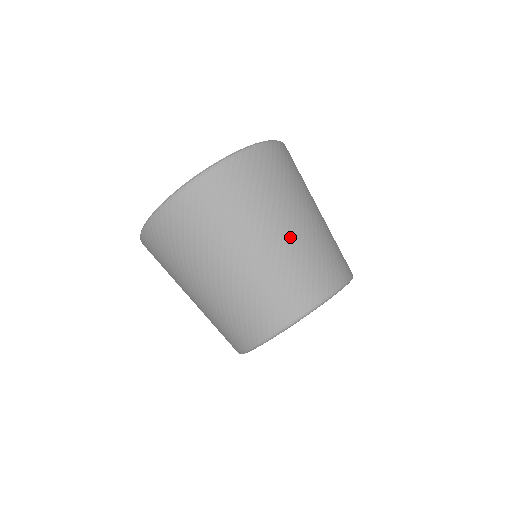
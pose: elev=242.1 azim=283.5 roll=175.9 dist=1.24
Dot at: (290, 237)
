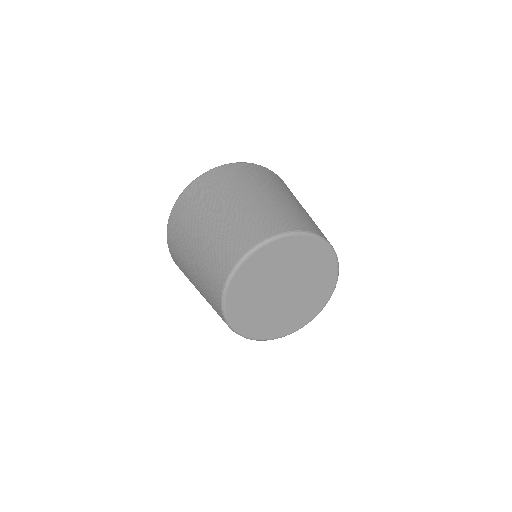
Dot at: occluded
